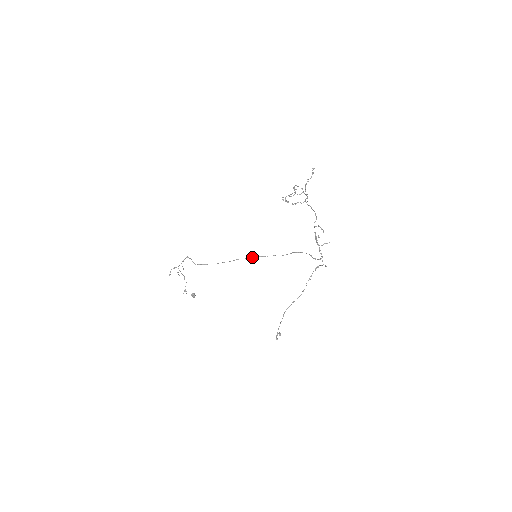
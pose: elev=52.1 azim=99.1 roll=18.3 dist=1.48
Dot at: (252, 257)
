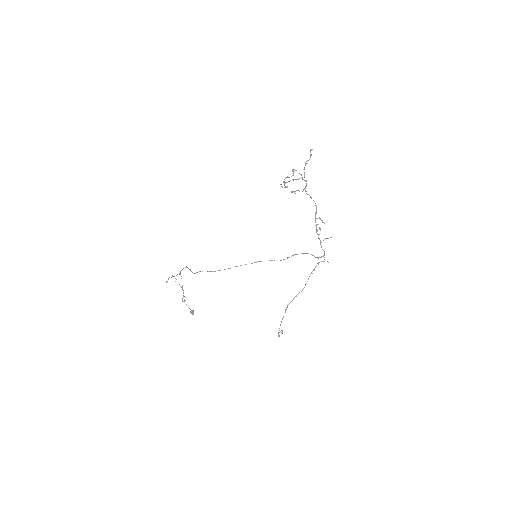
Dot at: (252, 263)
